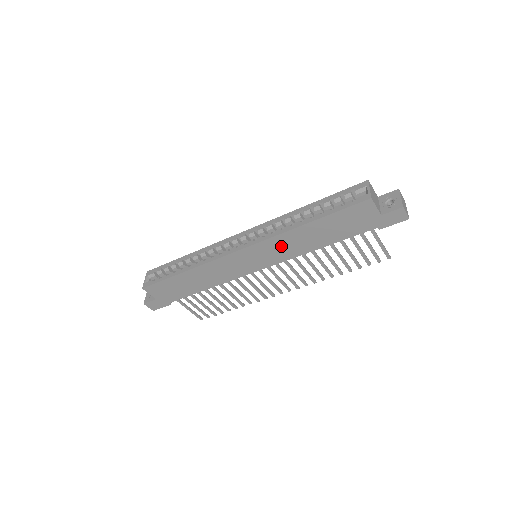
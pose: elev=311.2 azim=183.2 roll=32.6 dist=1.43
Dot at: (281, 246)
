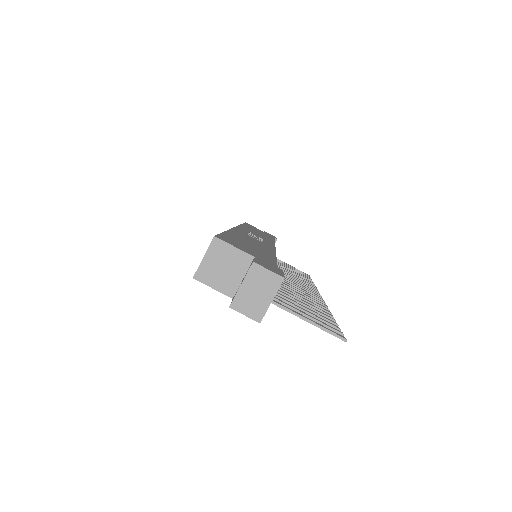
Dot at: occluded
